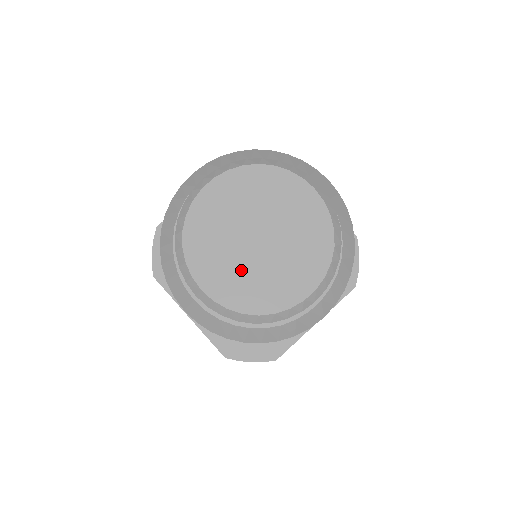
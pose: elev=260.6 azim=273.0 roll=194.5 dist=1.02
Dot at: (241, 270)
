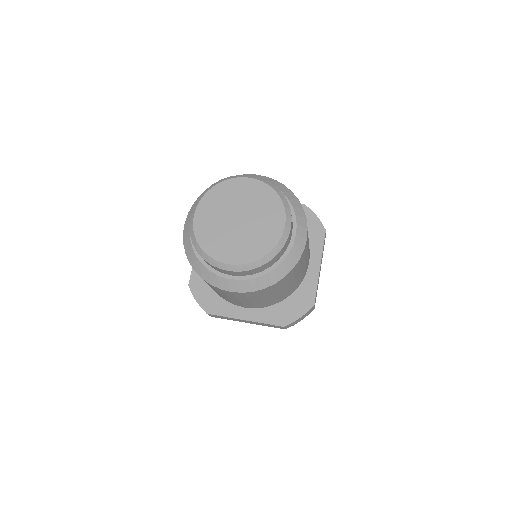
Dot at: (217, 224)
